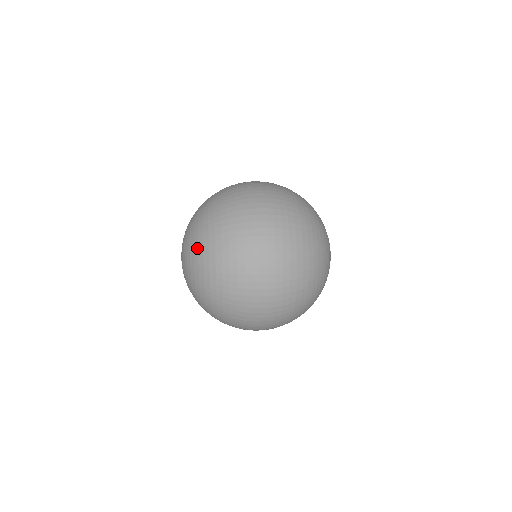
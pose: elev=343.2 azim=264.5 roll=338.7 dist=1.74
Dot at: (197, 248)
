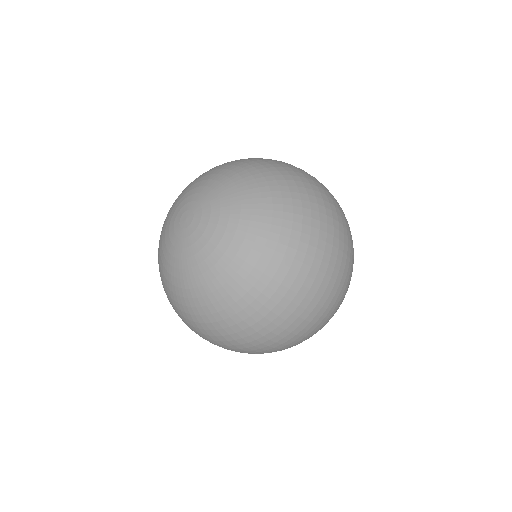
Dot at: (252, 177)
